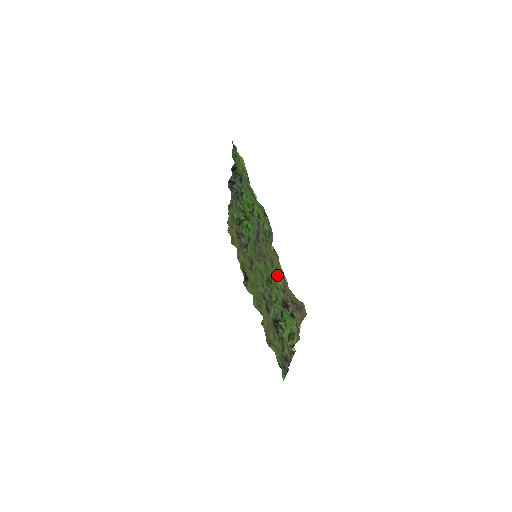
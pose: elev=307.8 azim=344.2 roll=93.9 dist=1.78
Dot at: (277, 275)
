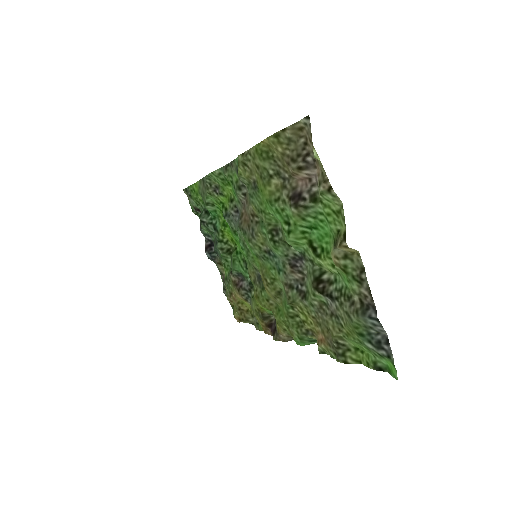
Dot at: (263, 178)
